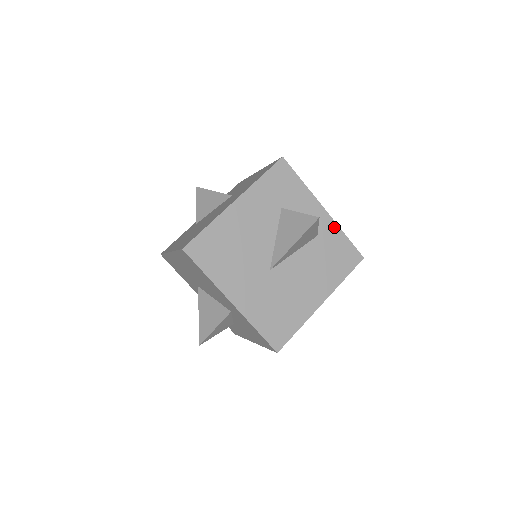
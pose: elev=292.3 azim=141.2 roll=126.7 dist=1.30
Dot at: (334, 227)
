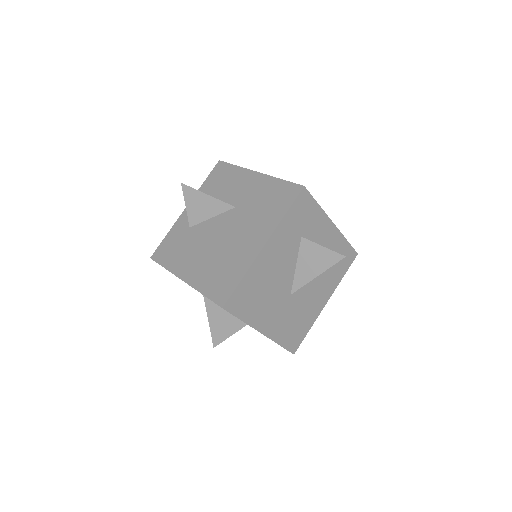
Dot at: (339, 237)
